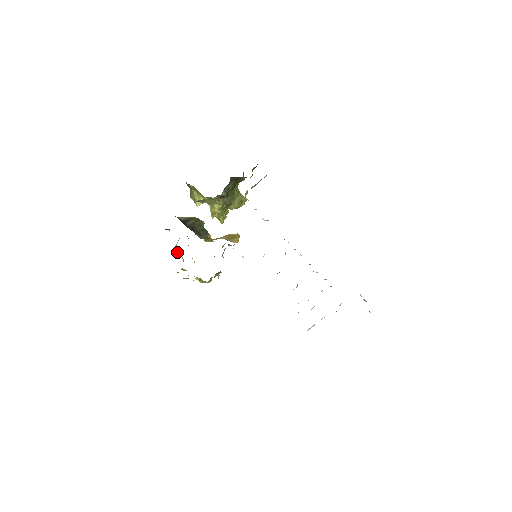
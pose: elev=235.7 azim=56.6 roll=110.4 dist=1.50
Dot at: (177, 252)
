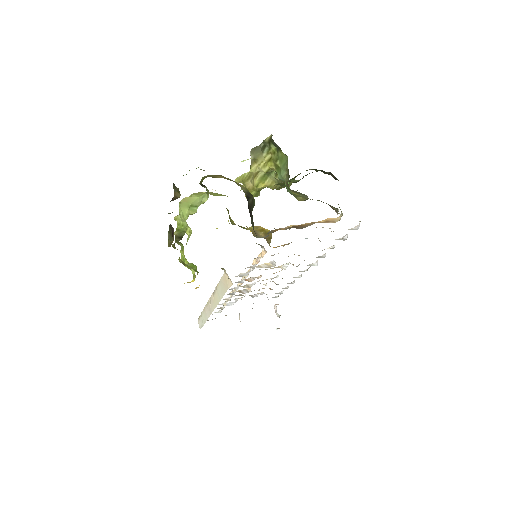
Dot at: (180, 212)
